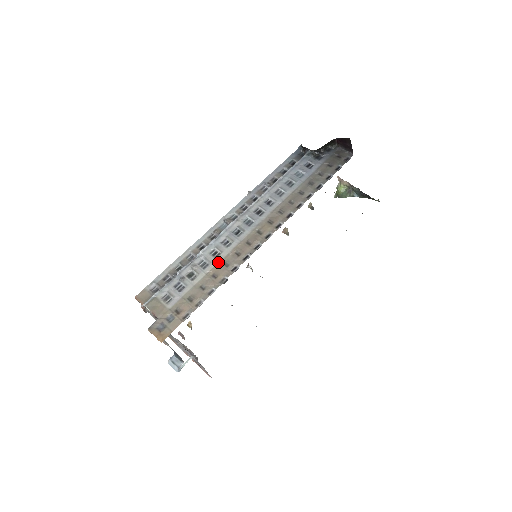
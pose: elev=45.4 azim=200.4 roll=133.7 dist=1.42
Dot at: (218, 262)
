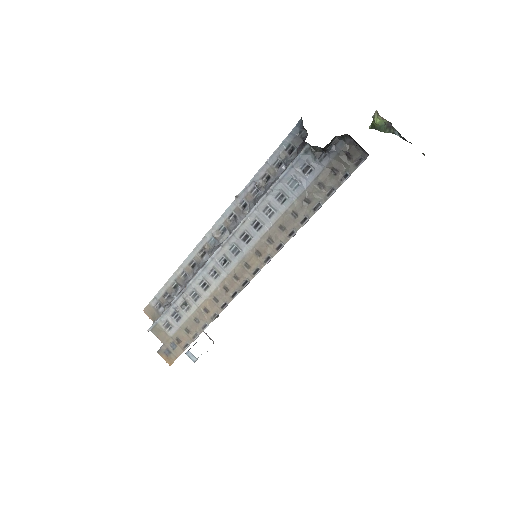
Dot at: (208, 296)
